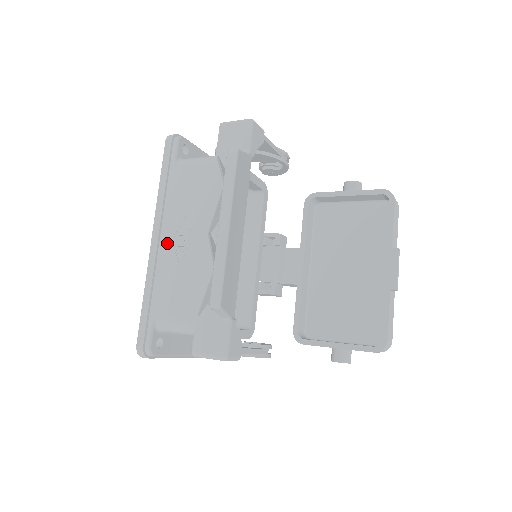
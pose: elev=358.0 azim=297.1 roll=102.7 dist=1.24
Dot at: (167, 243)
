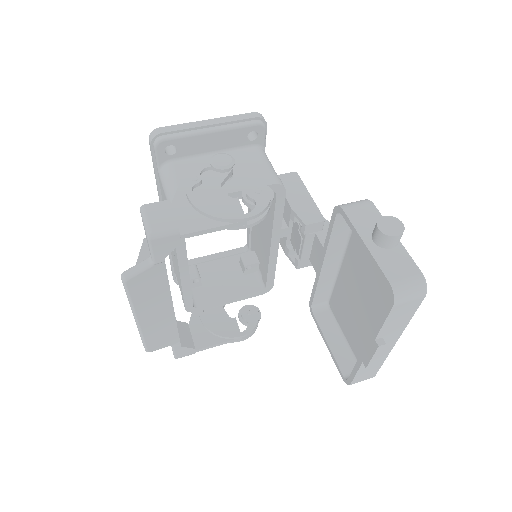
Dot at: occluded
